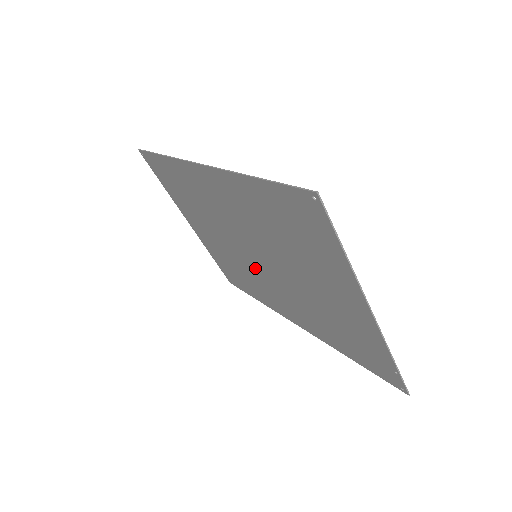
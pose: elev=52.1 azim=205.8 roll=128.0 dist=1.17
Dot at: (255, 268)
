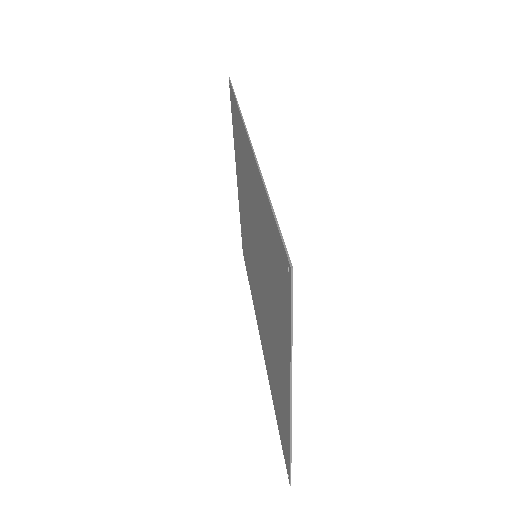
Dot at: (253, 263)
